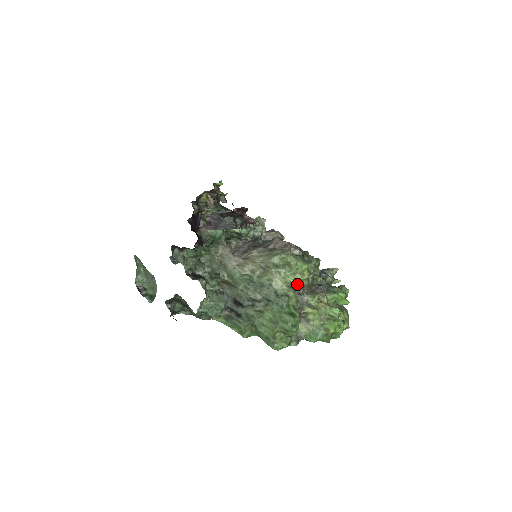
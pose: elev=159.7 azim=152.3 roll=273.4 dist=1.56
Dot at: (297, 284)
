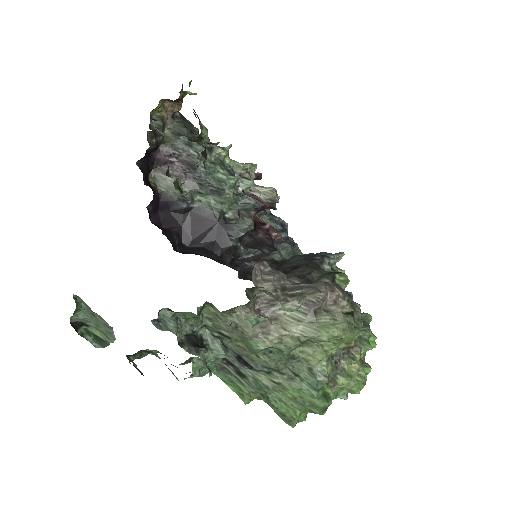
Dot at: (336, 351)
